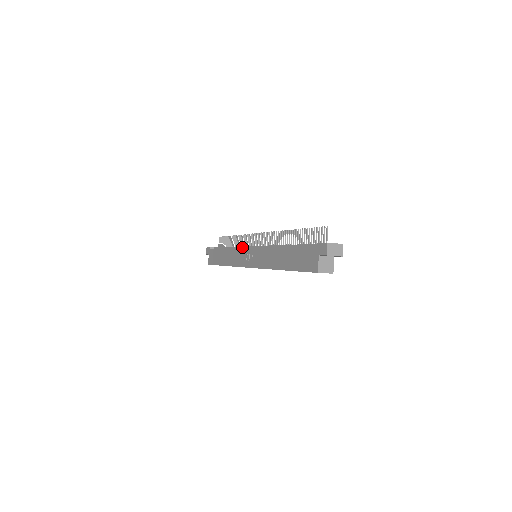
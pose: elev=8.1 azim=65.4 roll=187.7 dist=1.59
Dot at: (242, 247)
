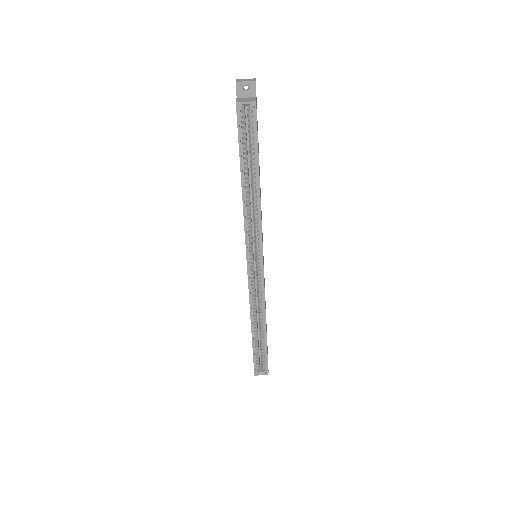
Dot at: occluded
